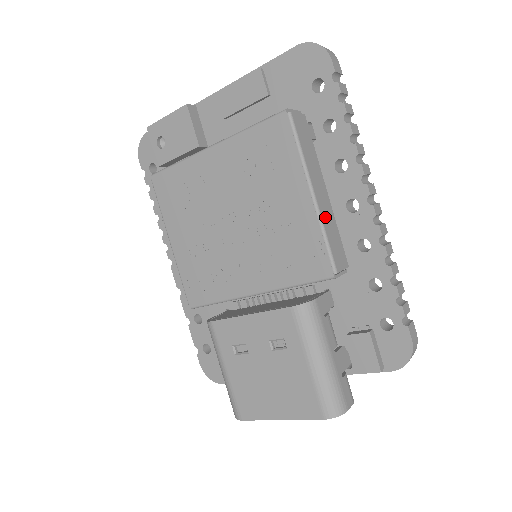
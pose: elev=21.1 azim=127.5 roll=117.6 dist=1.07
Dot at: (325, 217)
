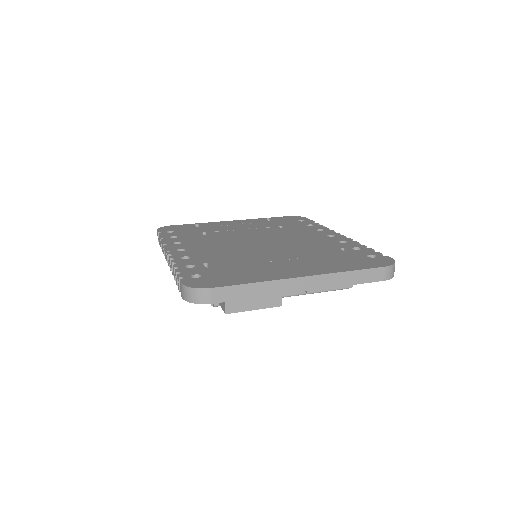
Dot at: occluded
